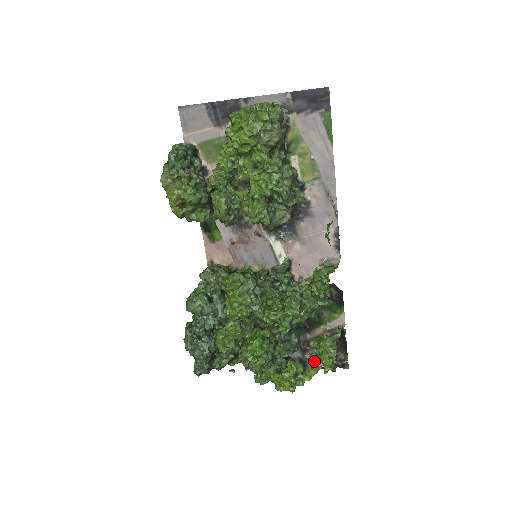
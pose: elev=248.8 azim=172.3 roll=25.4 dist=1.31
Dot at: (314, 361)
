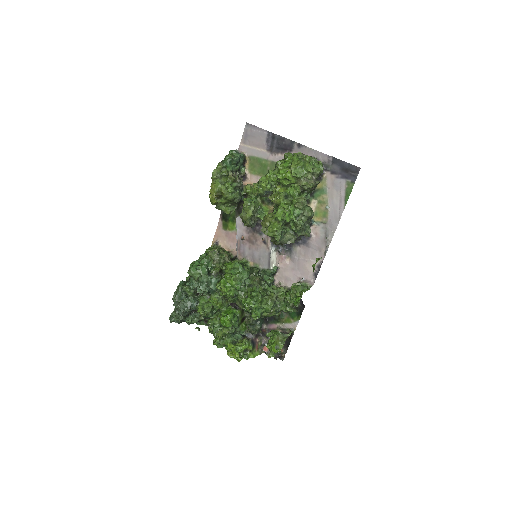
Dot at: (261, 346)
